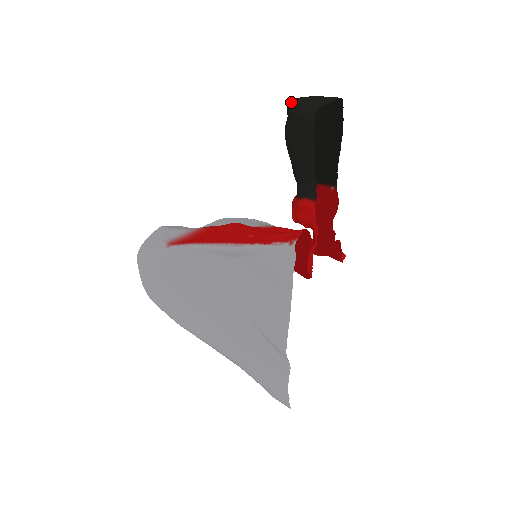
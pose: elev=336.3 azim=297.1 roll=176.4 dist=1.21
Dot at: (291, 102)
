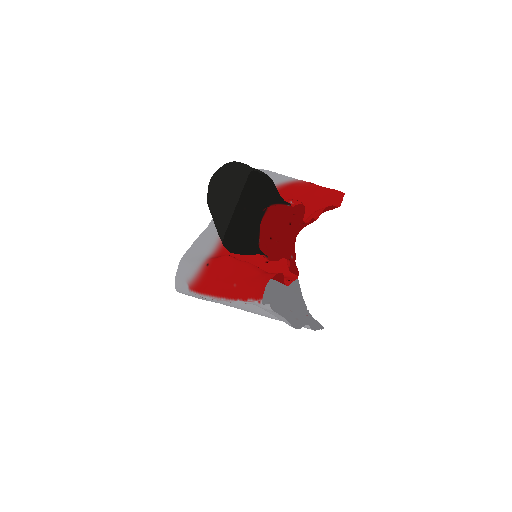
Dot at: (207, 200)
